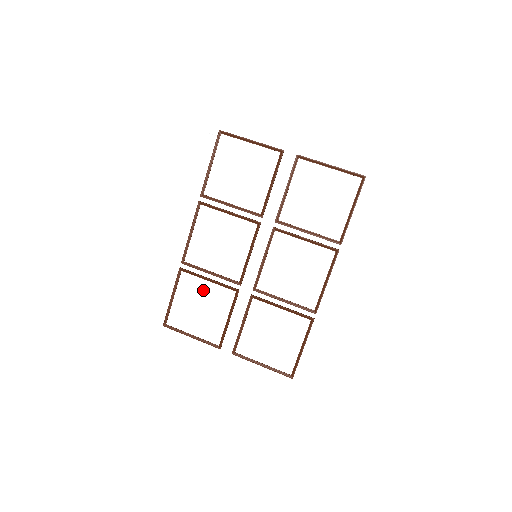
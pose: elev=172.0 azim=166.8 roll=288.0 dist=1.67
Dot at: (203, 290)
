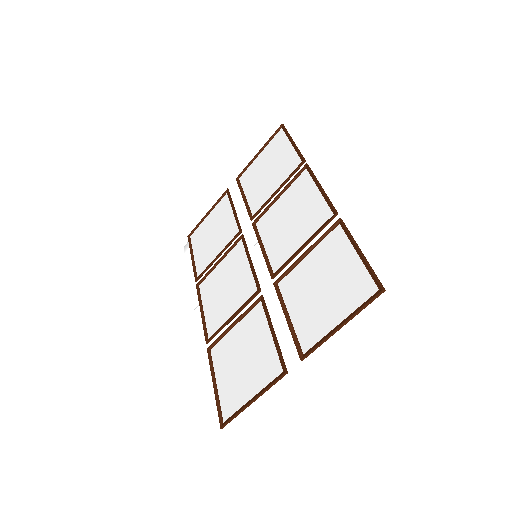
Dot at: (235, 340)
